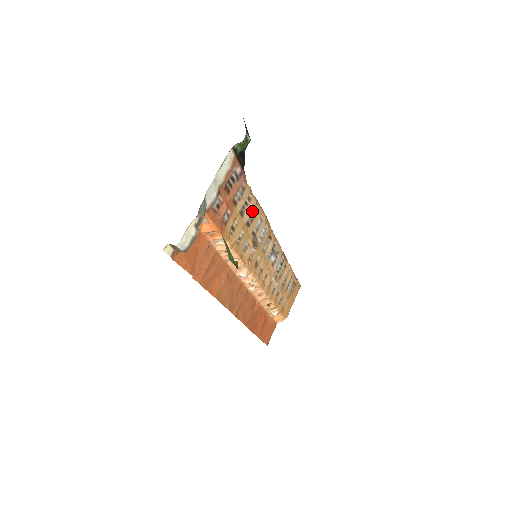
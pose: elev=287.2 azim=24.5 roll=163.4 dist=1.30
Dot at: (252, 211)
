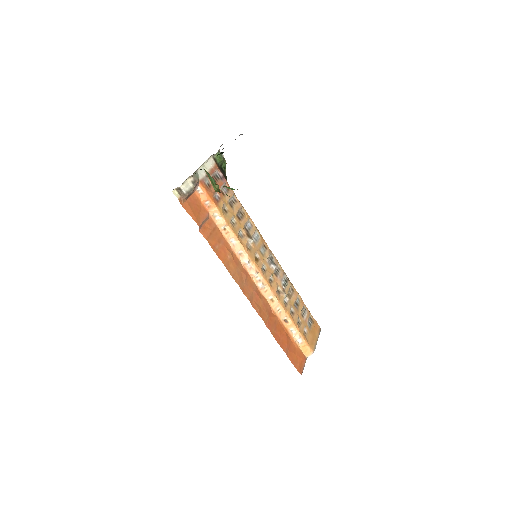
Dot at: (241, 212)
